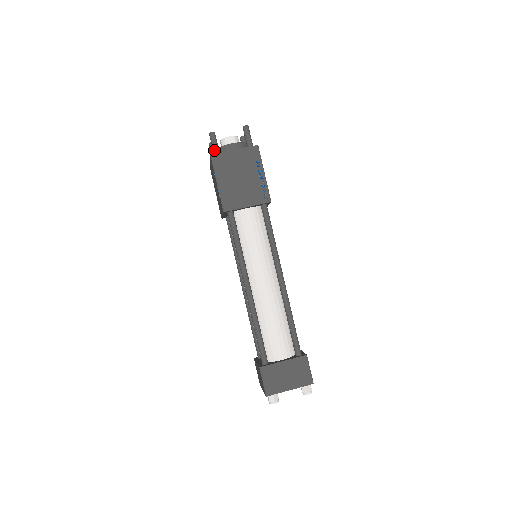
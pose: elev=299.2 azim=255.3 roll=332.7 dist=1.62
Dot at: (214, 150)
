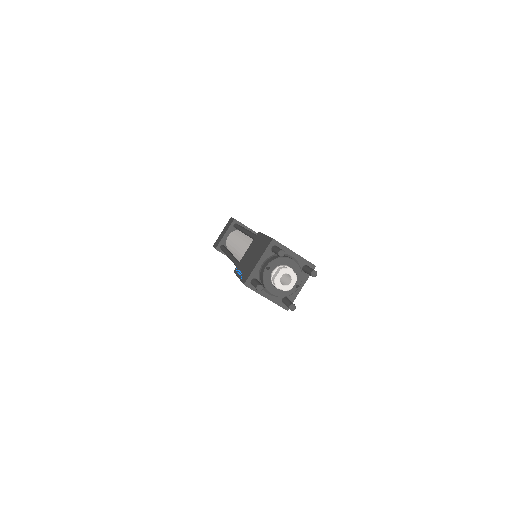
Dot at: (252, 284)
